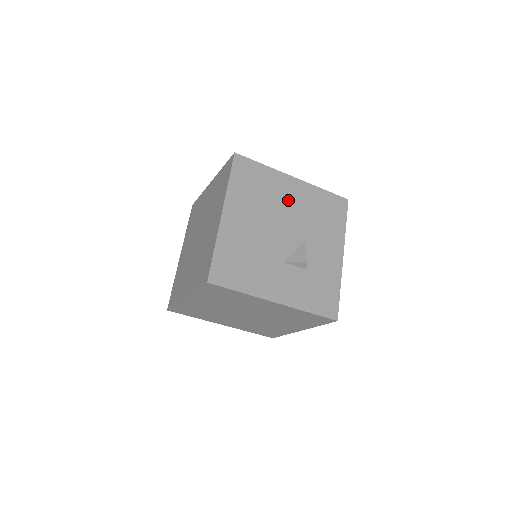
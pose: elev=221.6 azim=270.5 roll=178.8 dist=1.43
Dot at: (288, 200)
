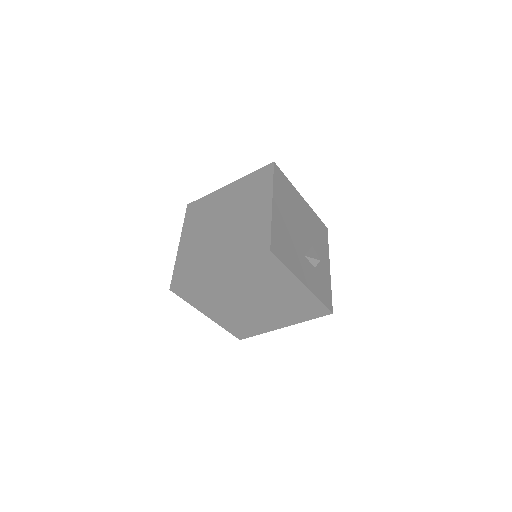
Dot at: (302, 212)
